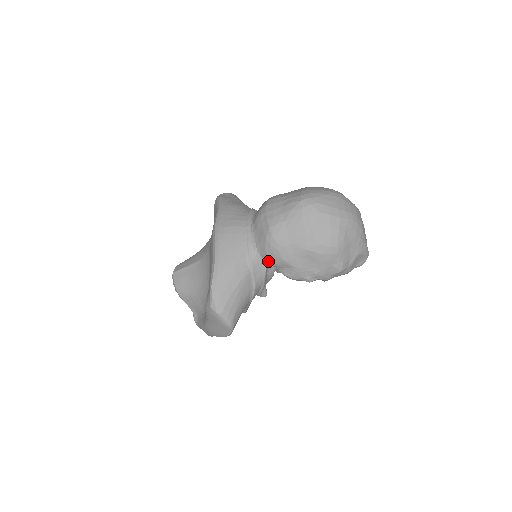
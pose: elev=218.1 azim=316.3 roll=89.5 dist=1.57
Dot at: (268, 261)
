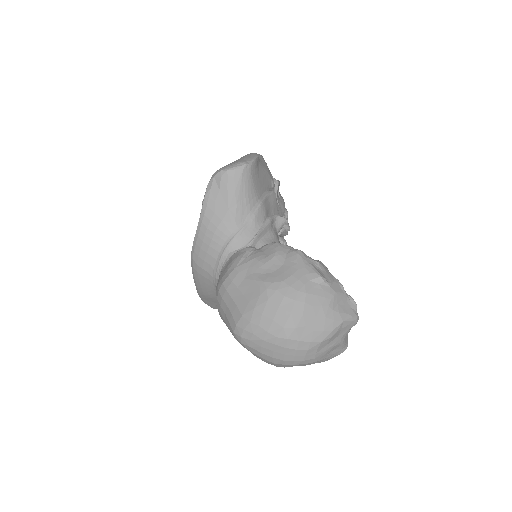
Dot at: occluded
